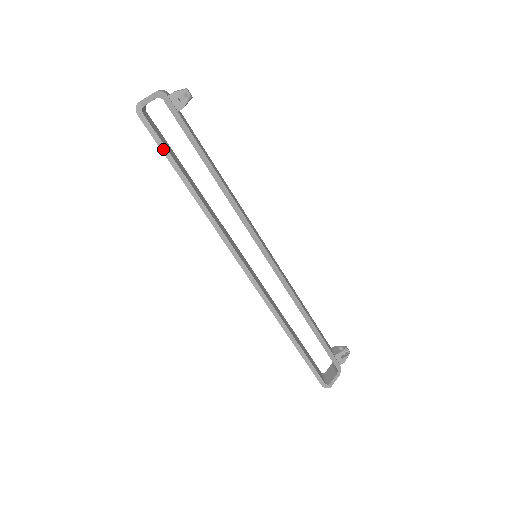
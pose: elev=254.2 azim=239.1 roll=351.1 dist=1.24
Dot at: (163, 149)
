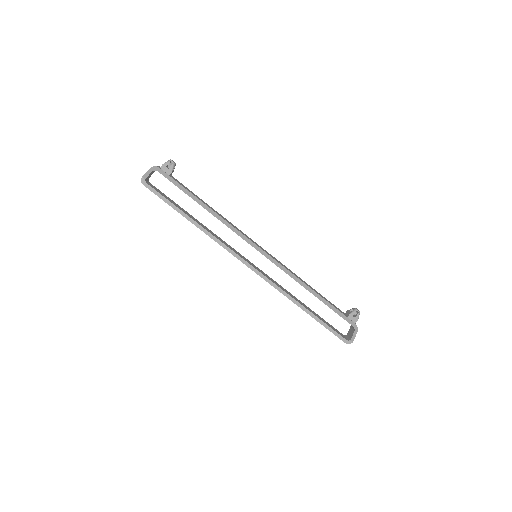
Dot at: (166, 201)
